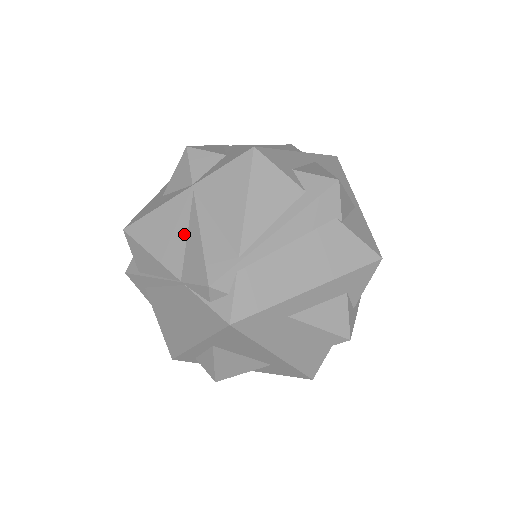
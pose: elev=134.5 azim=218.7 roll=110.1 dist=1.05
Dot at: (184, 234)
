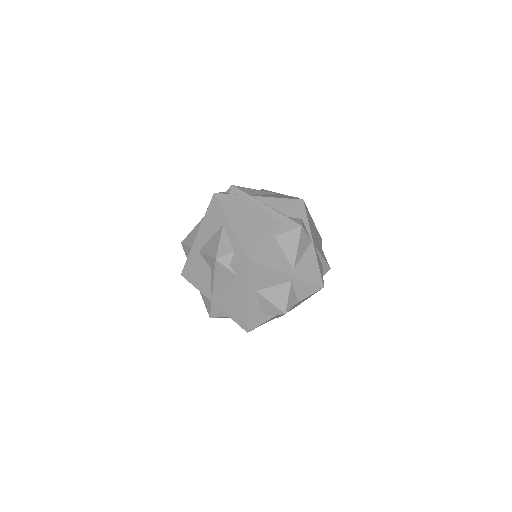
Dot at: occluded
